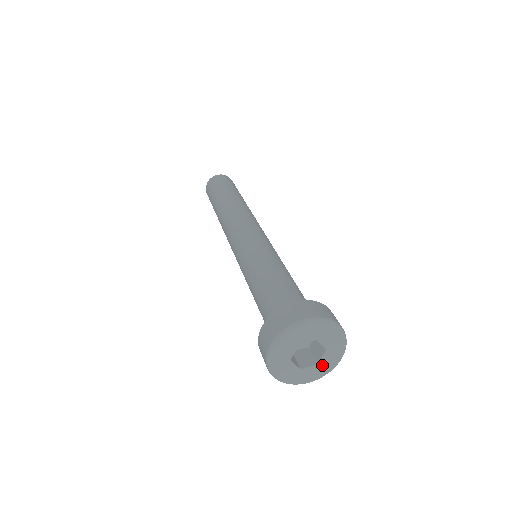
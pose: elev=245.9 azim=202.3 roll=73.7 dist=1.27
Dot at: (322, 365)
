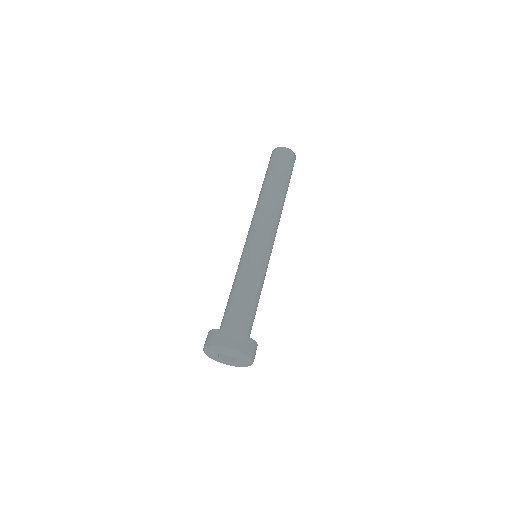
Dot at: (230, 363)
